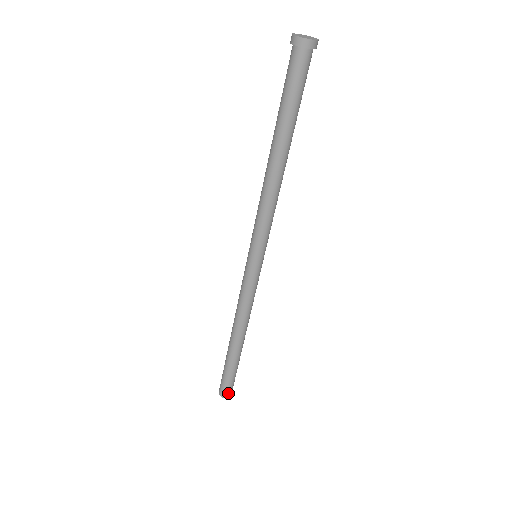
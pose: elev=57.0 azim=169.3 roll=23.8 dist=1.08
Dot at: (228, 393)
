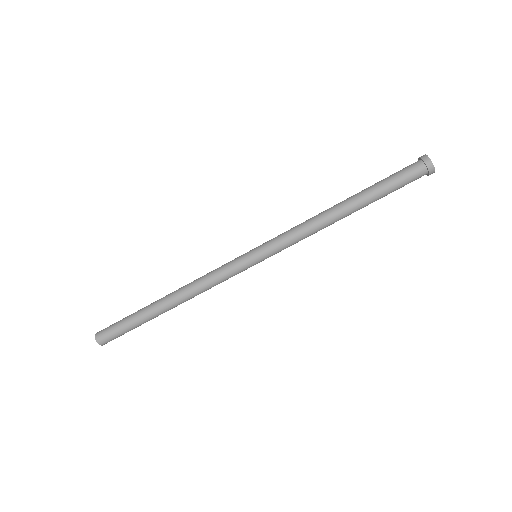
Dot at: occluded
